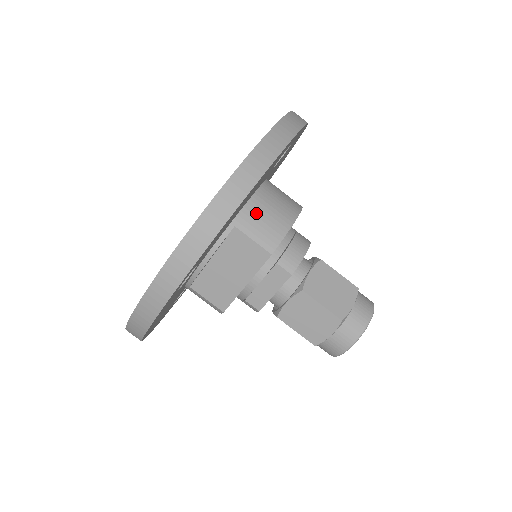
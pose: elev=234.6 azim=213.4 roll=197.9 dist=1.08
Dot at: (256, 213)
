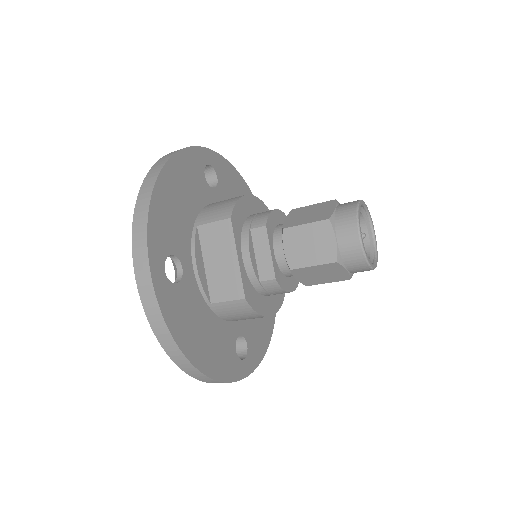
Dot at: (209, 210)
